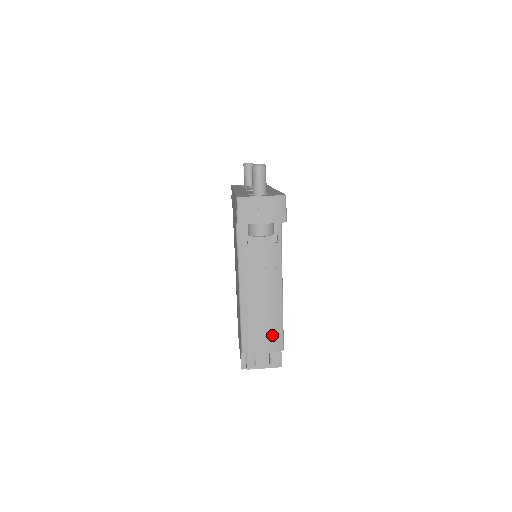
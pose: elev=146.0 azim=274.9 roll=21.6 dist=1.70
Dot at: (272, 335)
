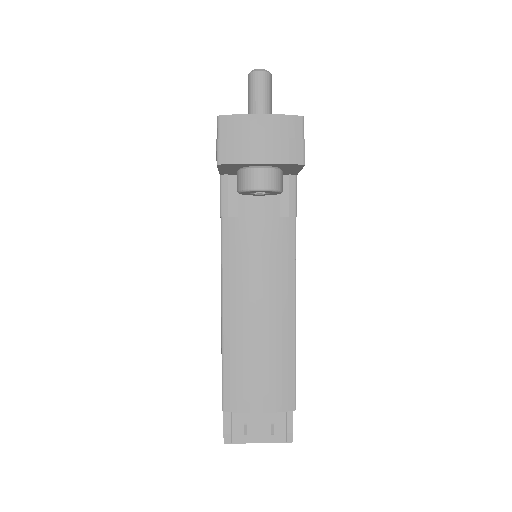
Dot at: (276, 381)
